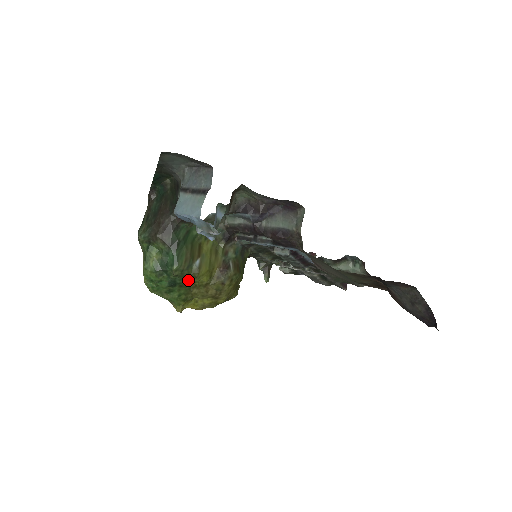
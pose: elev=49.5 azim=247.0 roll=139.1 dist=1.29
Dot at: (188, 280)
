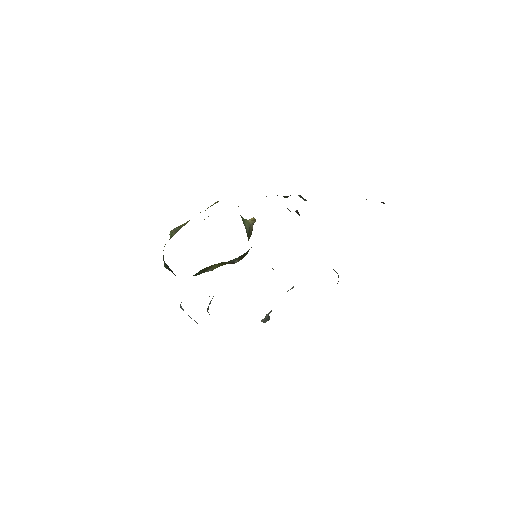
Dot at: occluded
